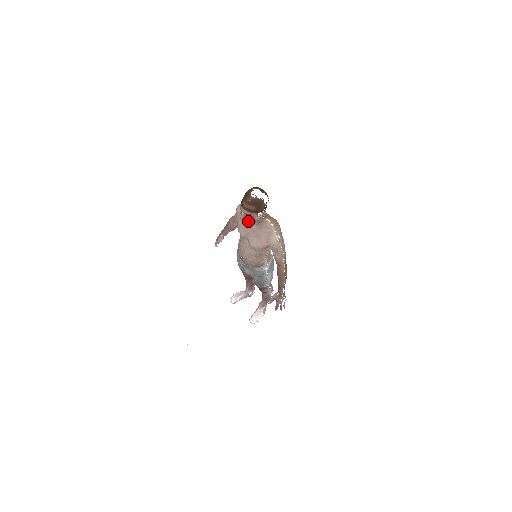
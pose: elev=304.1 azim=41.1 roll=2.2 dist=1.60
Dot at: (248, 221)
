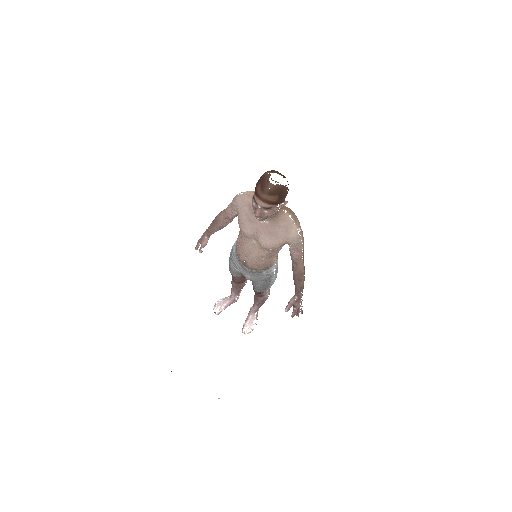
Dot at: (265, 216)
